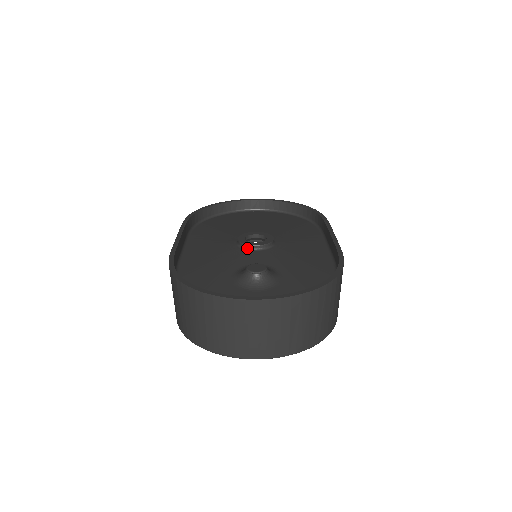
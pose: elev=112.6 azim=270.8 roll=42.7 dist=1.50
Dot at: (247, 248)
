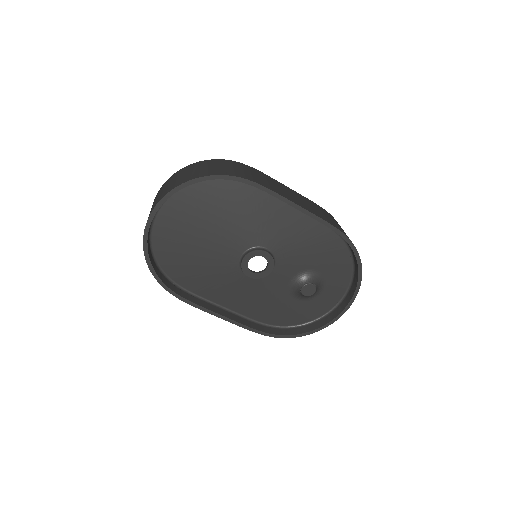
Dot at: (266, 275)
